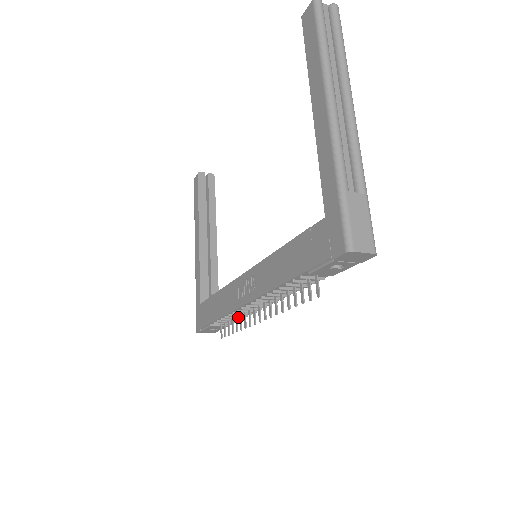
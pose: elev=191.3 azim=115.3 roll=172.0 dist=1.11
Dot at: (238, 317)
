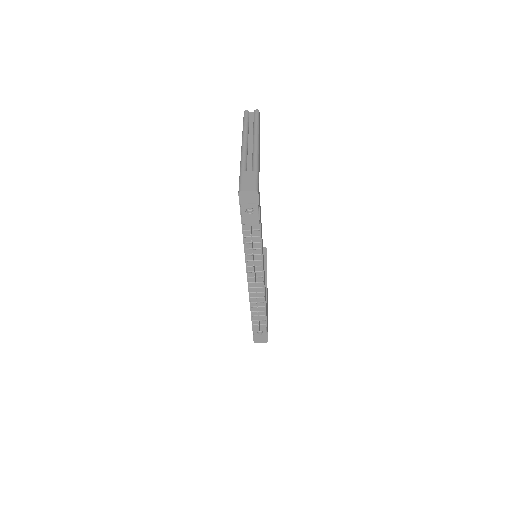
Dot at: (260, 306)
